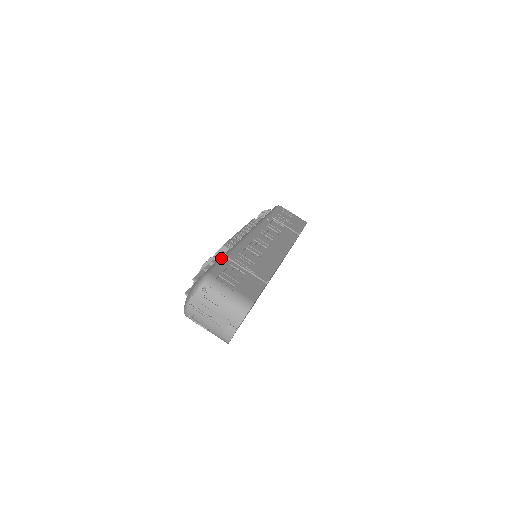
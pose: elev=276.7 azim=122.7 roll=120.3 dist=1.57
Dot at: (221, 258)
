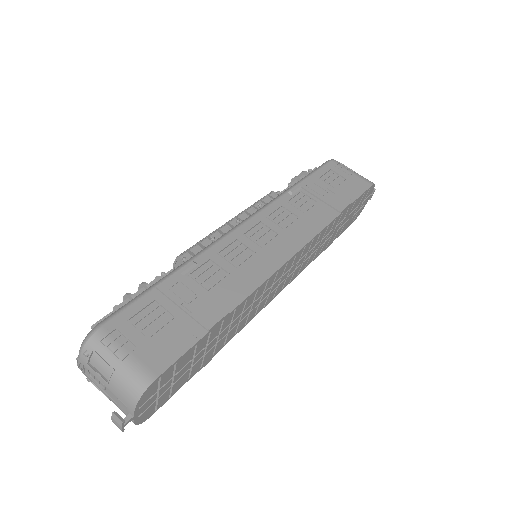
Dot at: (148, 288)
